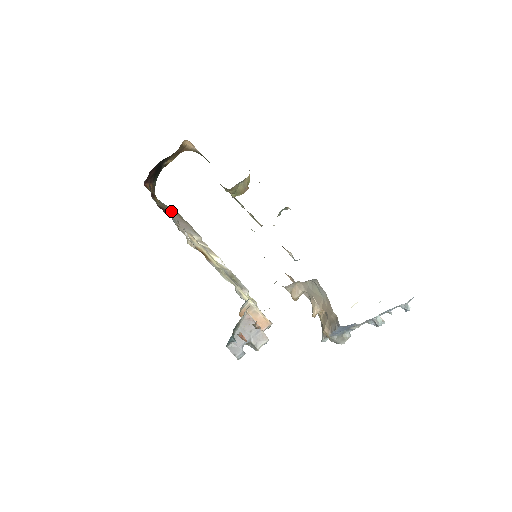
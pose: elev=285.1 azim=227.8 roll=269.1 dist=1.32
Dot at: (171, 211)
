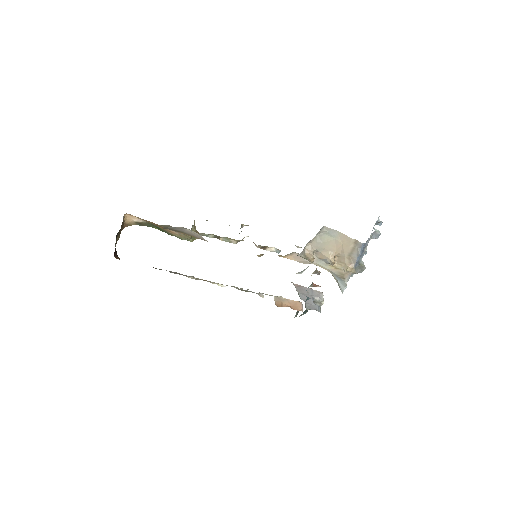
Dot at: occluded
